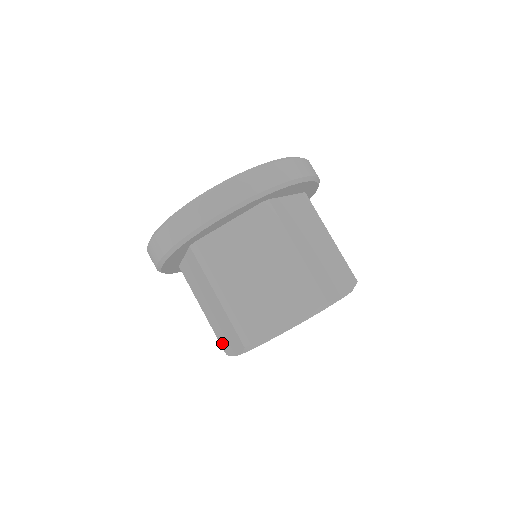
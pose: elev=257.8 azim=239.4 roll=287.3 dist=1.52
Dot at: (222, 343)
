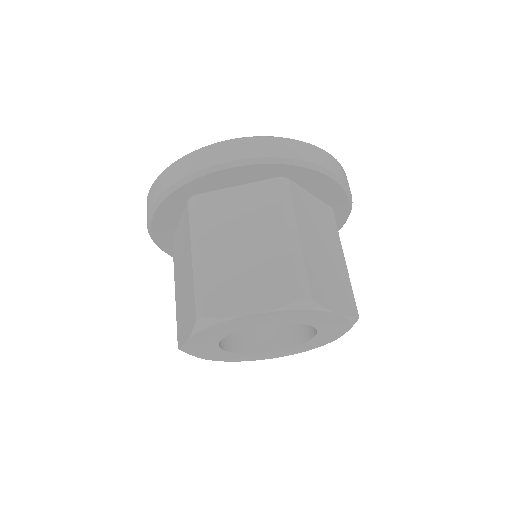
Dot at: (179, 331)
